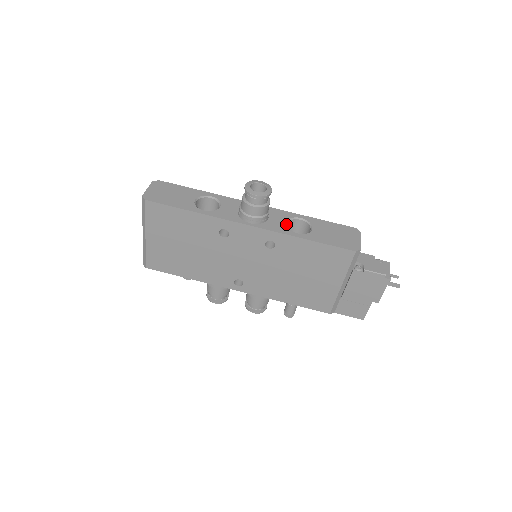
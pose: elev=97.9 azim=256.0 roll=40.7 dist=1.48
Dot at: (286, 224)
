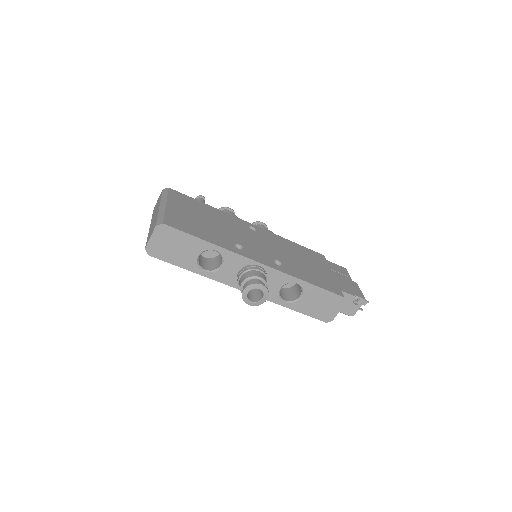
Dot at: (279, 291)
